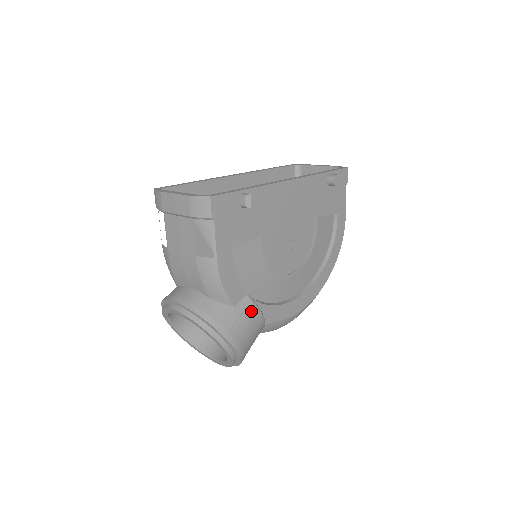
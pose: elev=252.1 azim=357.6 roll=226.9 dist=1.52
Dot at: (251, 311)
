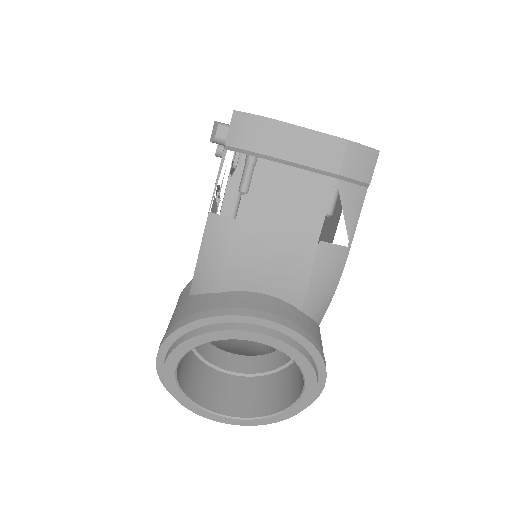
Dot at: occluded
